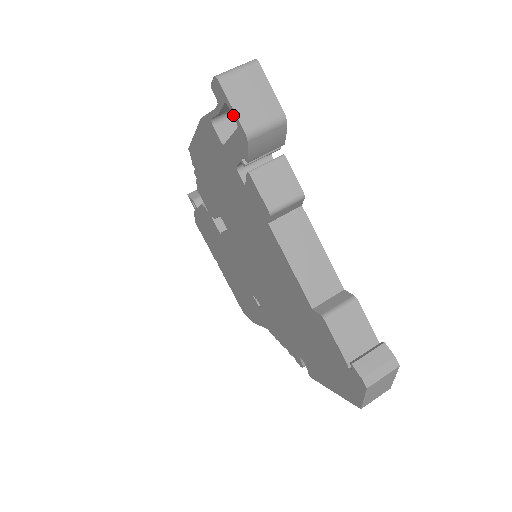
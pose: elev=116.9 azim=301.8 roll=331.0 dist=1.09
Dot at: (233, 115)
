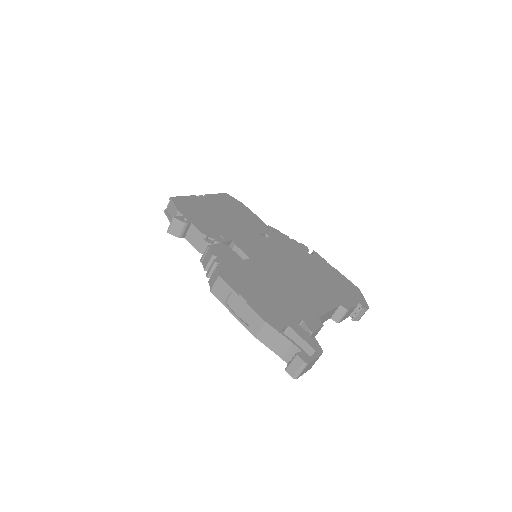
Dot at: occluded
